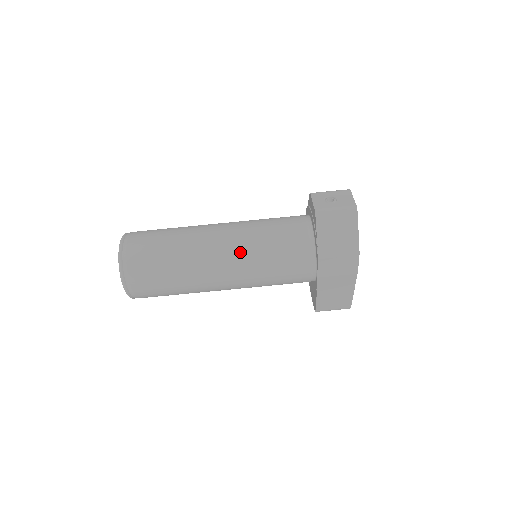
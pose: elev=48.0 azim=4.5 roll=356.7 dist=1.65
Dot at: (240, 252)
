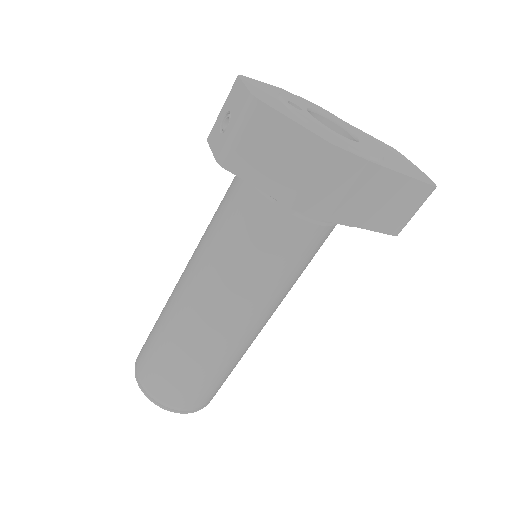
Dot at: (217, 288)
